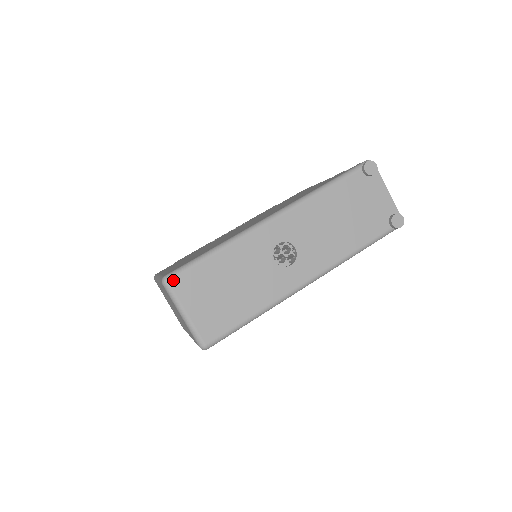
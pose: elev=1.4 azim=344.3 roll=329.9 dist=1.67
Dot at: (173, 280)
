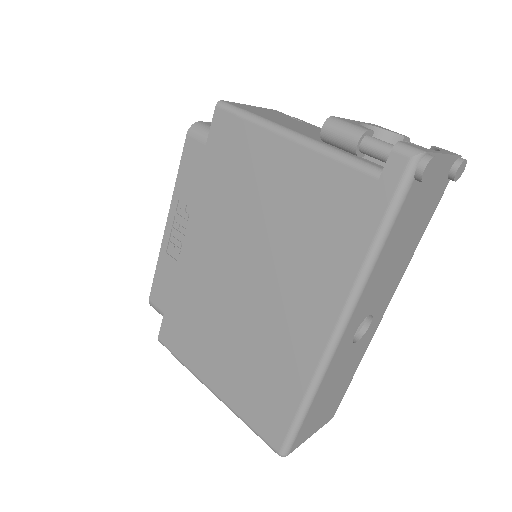
Dot at: (291, 450)
